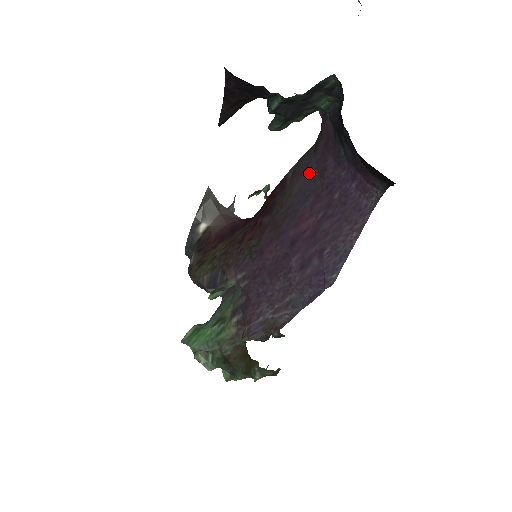
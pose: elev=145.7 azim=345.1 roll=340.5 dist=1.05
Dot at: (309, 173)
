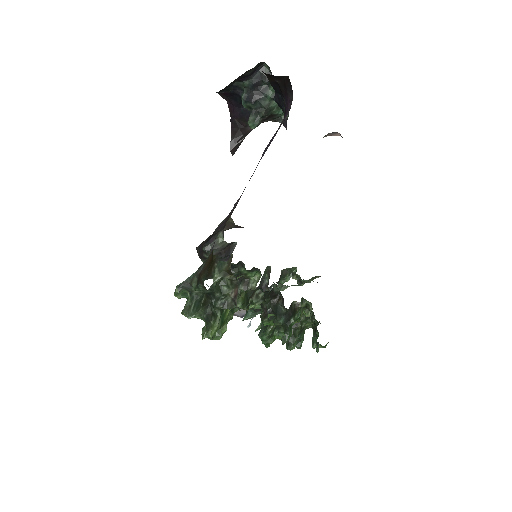
Dot at: occluded
